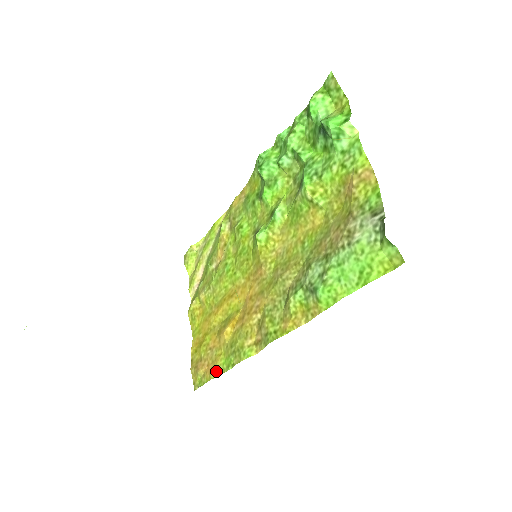
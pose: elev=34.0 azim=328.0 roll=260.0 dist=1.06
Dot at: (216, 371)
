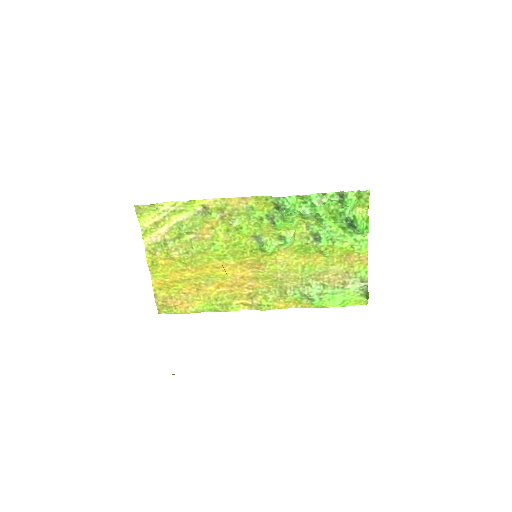
Dot at: (195, 310)
